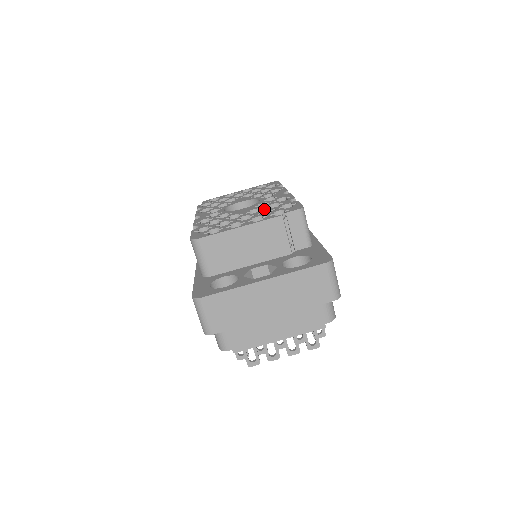
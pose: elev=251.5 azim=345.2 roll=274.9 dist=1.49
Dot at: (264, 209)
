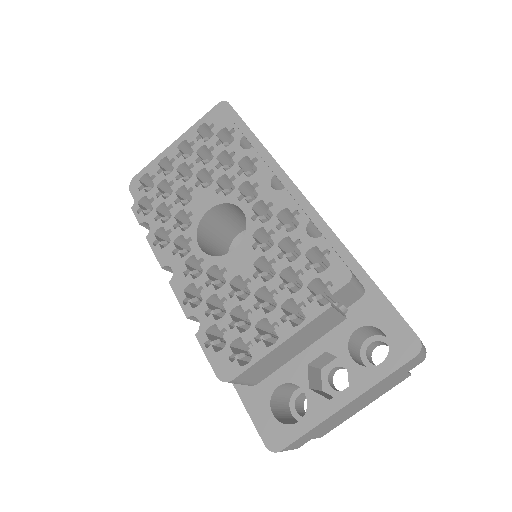
Dot at: (279, 266)
